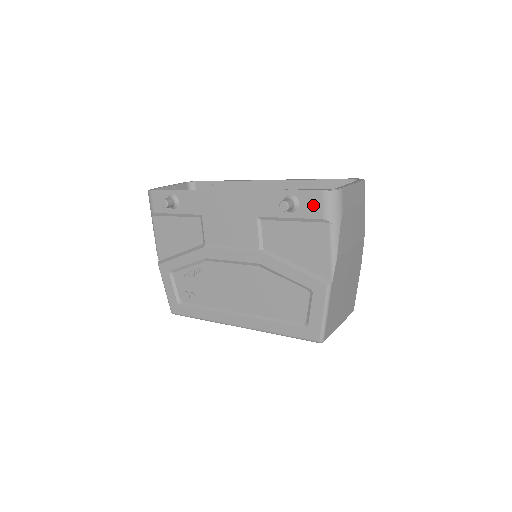
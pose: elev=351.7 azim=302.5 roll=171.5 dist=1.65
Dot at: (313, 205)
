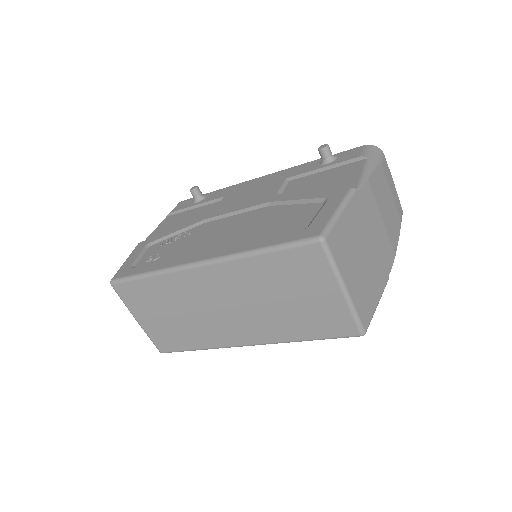
Dot at: (352, 153)
